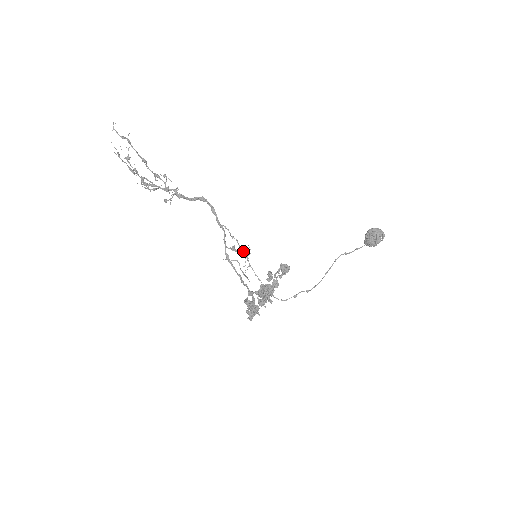
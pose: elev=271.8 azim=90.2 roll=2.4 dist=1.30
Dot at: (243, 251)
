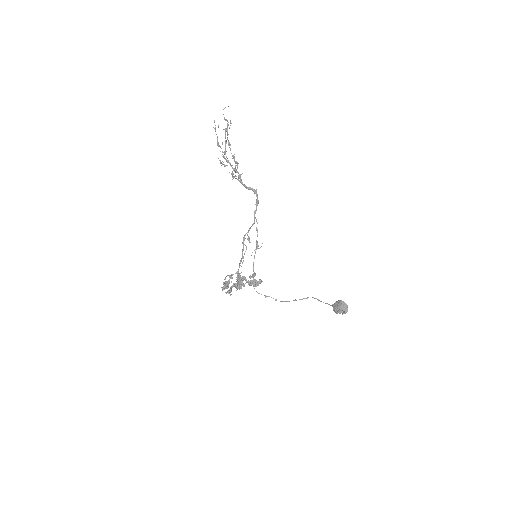
Dot at: (257, 243)
